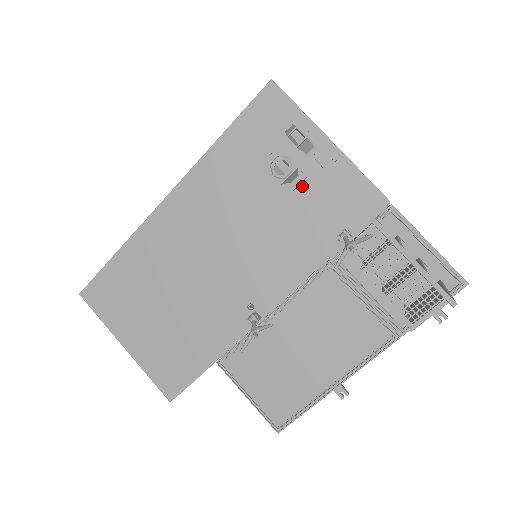
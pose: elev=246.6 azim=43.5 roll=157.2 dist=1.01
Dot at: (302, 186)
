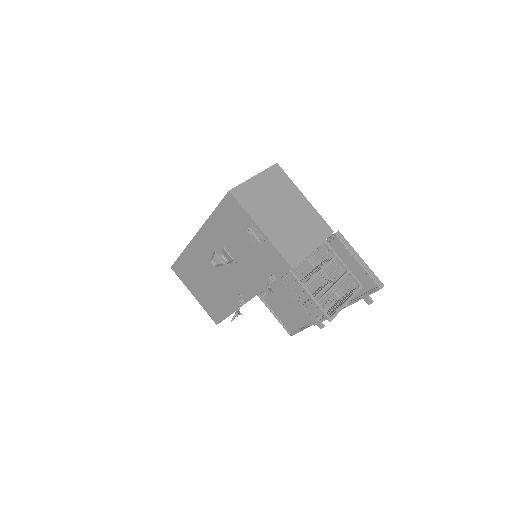
Dot at: (252, 248)
